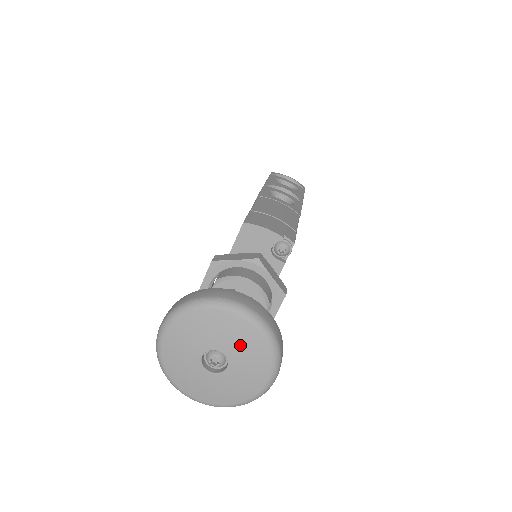
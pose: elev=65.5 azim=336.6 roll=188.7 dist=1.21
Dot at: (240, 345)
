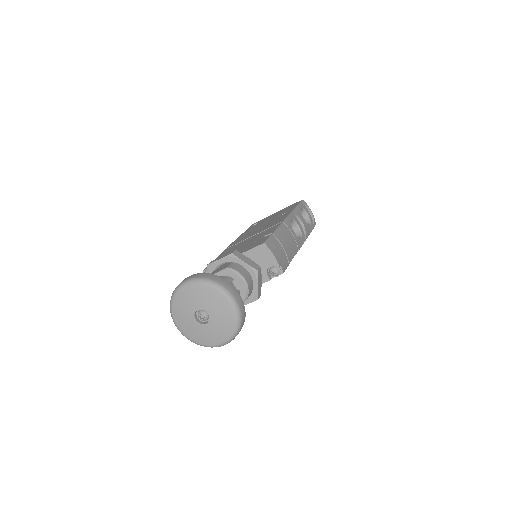
Dot at: (221, 319)
